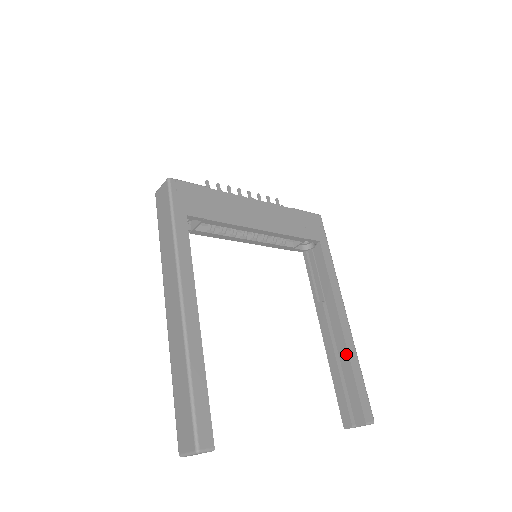
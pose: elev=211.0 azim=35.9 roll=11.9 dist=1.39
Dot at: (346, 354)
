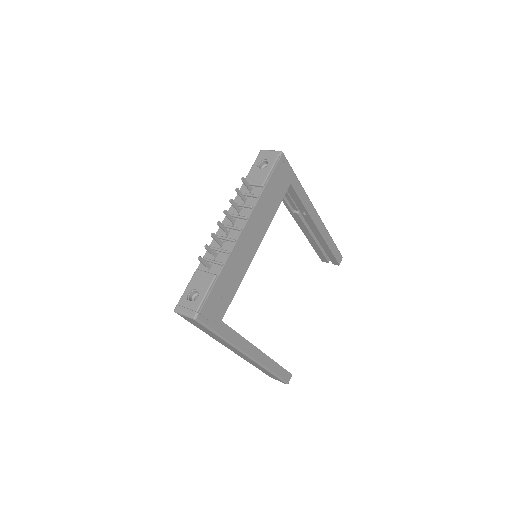
Dot at: (324, 242)
